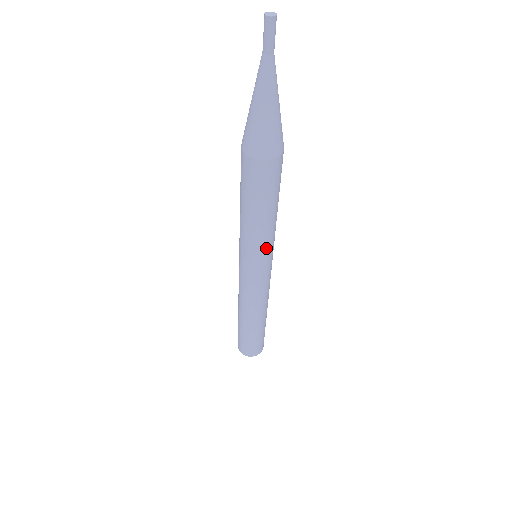
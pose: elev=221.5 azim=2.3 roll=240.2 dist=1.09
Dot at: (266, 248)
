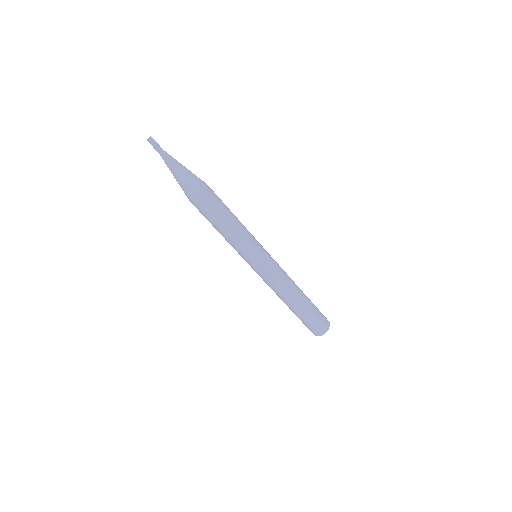
Dot at: (247, 246)
